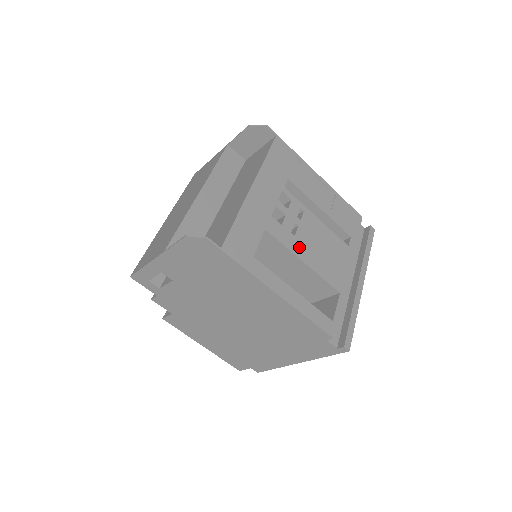
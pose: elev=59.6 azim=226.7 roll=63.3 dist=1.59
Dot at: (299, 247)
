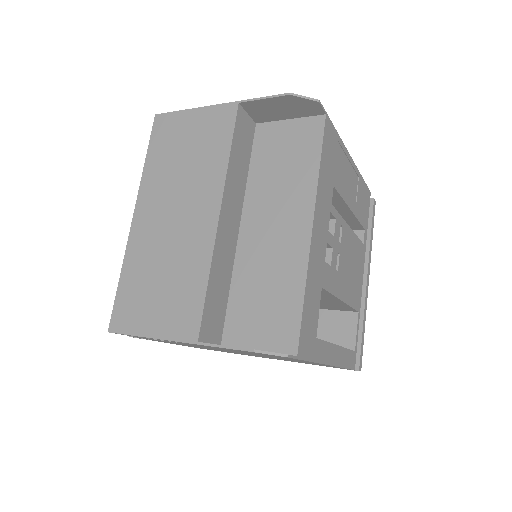
Dot at: (340, 284)
